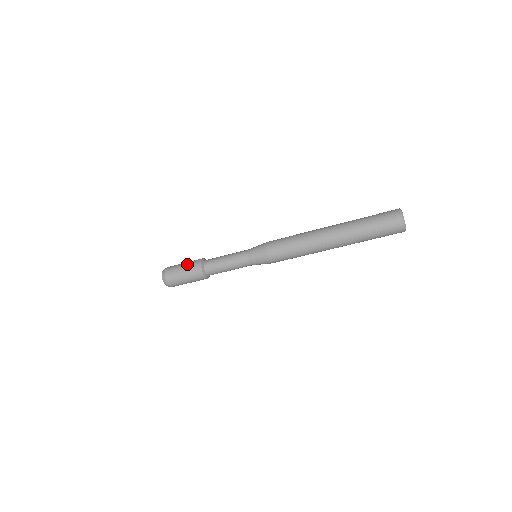
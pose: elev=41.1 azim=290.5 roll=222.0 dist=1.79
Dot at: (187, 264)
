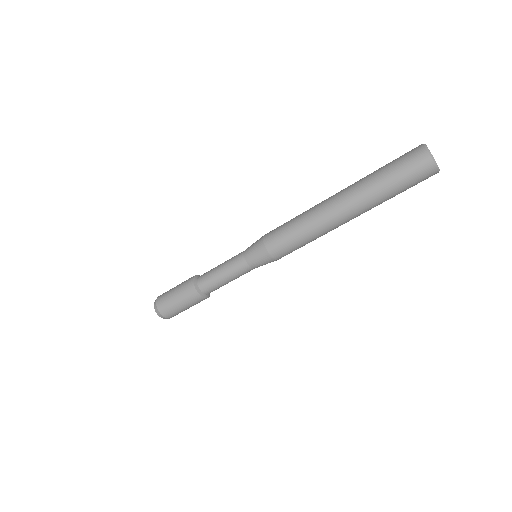
Dot at: (179, 293)
